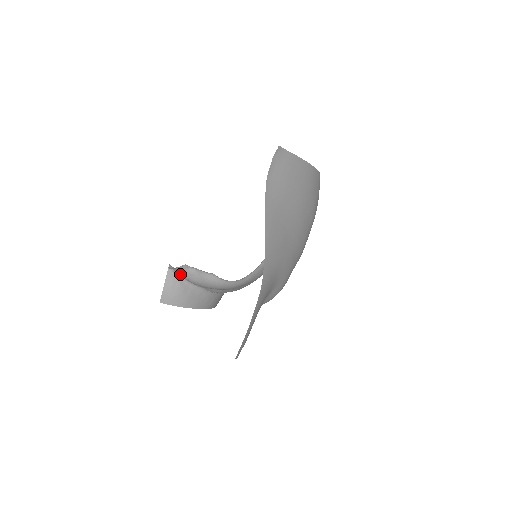
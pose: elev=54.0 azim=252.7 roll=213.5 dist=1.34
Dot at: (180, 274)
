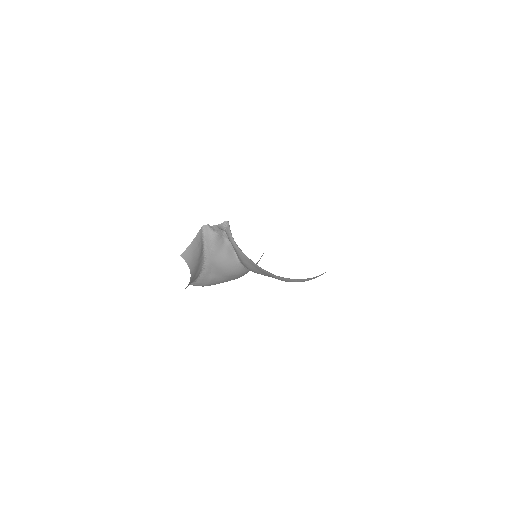
Dot at: (211, 238)
